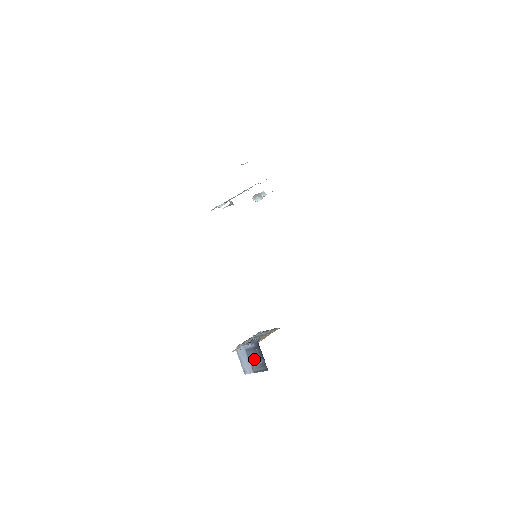
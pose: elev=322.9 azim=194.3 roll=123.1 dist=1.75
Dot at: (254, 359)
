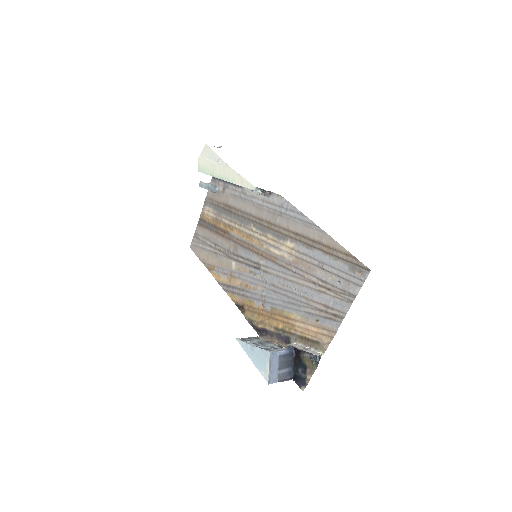
Dot at: (284, 367)
